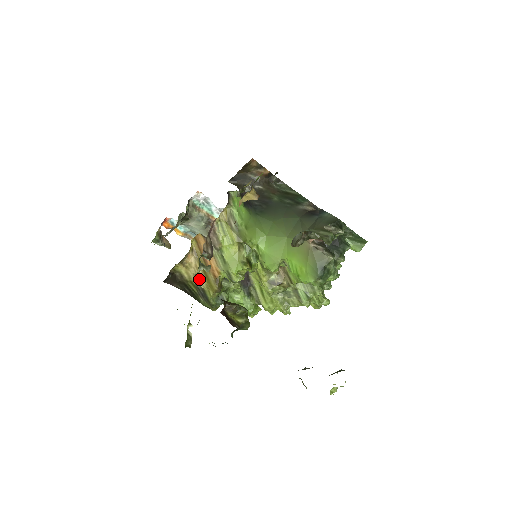
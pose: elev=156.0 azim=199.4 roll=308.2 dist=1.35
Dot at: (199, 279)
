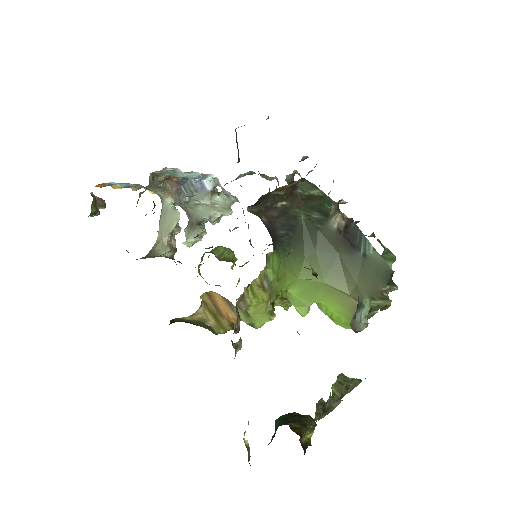
Dot at: (206, 321)
